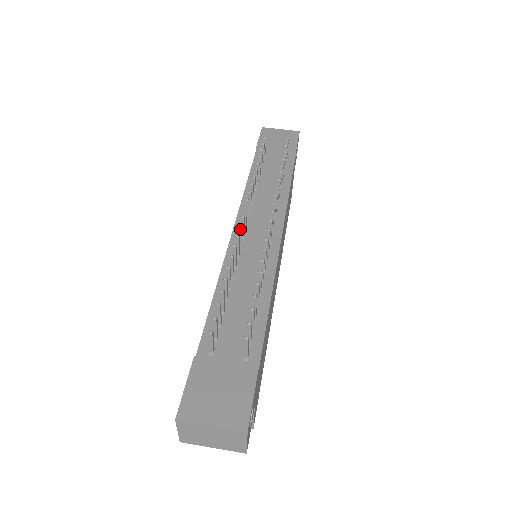
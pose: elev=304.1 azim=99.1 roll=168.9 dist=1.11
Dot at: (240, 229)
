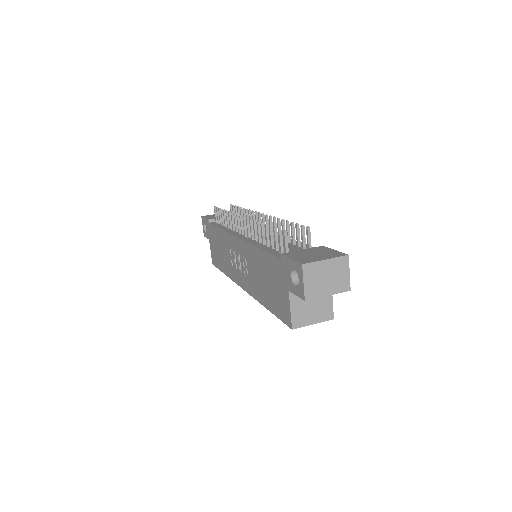
Dot at: (248, 221)
